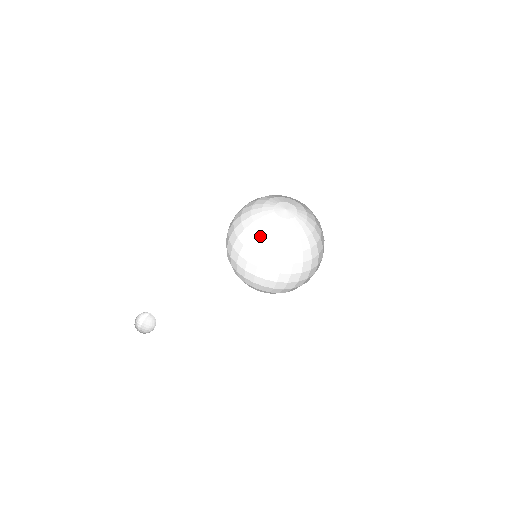
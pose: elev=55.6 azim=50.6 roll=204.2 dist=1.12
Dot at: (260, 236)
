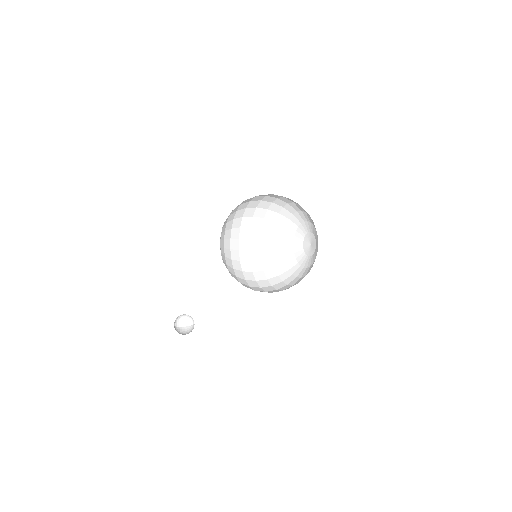
Dot at: (279, 258)
